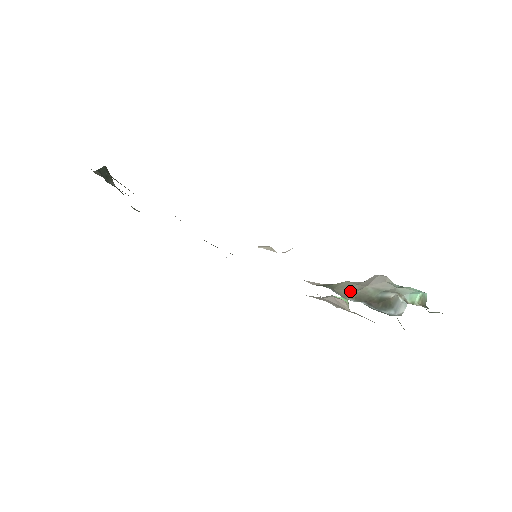
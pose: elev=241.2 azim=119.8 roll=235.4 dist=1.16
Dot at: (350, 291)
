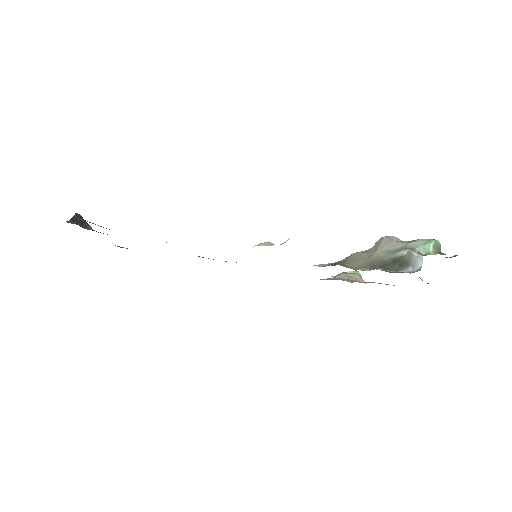
Dot at: (361, 261)
